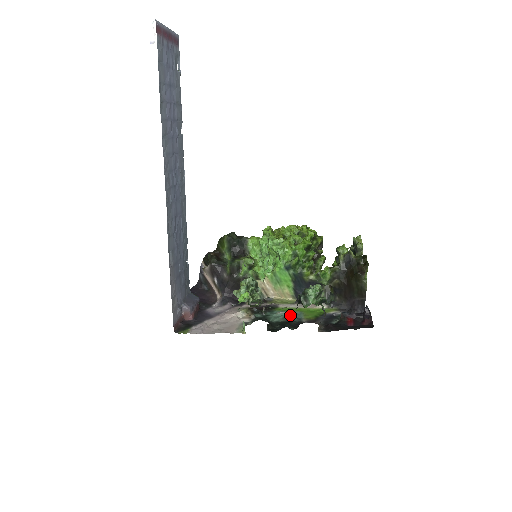
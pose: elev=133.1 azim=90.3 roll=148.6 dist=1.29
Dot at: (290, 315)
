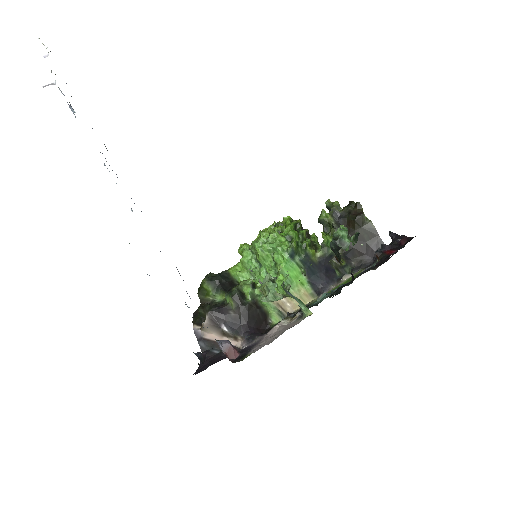
Dot at: occluded
